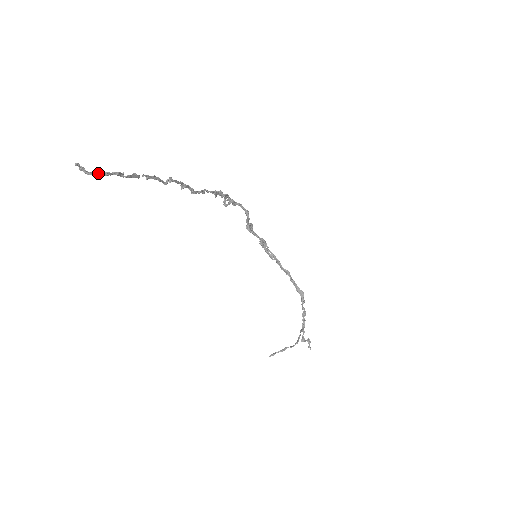
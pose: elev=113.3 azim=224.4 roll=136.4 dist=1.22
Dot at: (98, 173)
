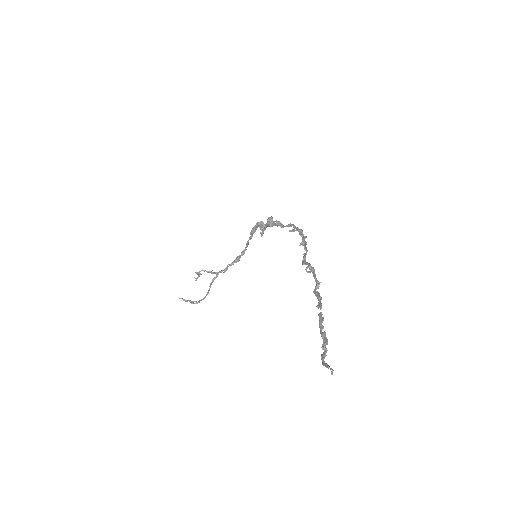
Dot at: occluded
